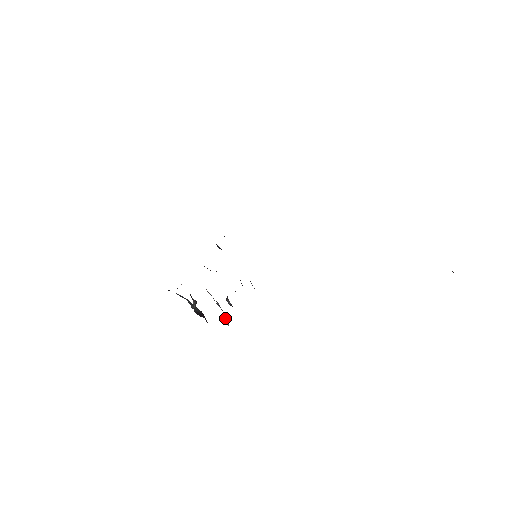
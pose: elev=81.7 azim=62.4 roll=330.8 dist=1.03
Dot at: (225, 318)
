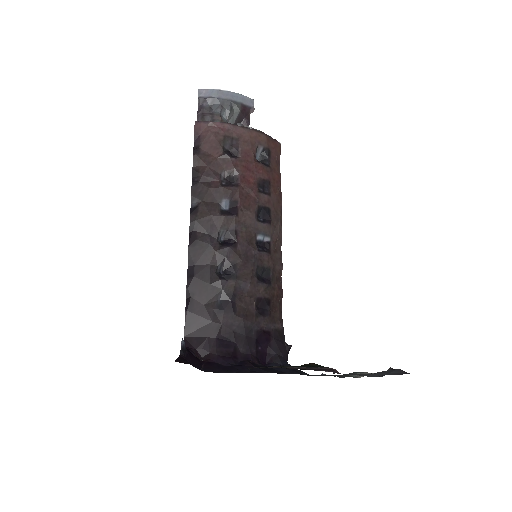
Dot at: occluded
